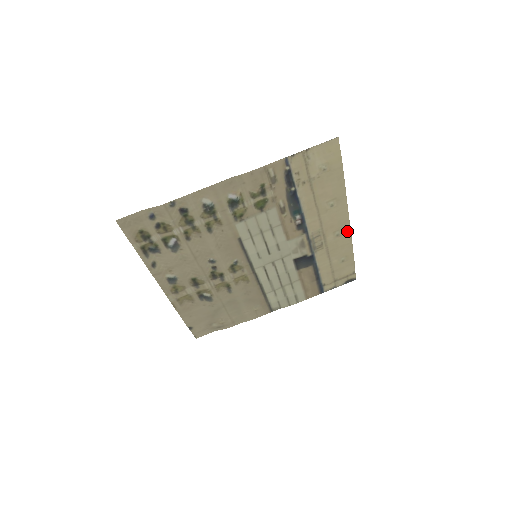
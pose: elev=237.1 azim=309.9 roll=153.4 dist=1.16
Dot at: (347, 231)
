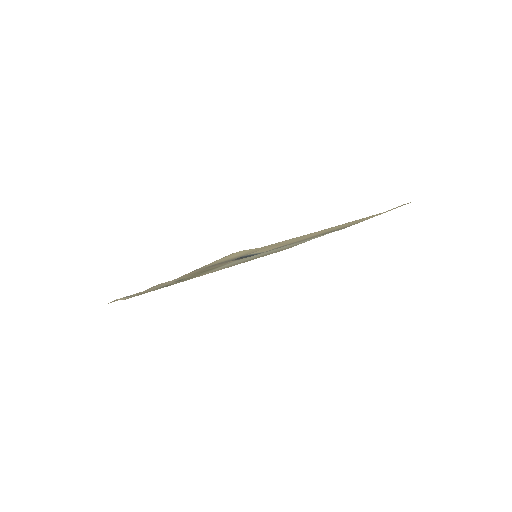
Dot at: (349, 222)
